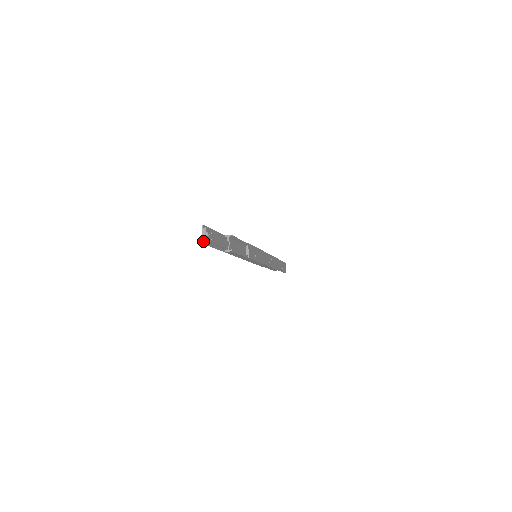
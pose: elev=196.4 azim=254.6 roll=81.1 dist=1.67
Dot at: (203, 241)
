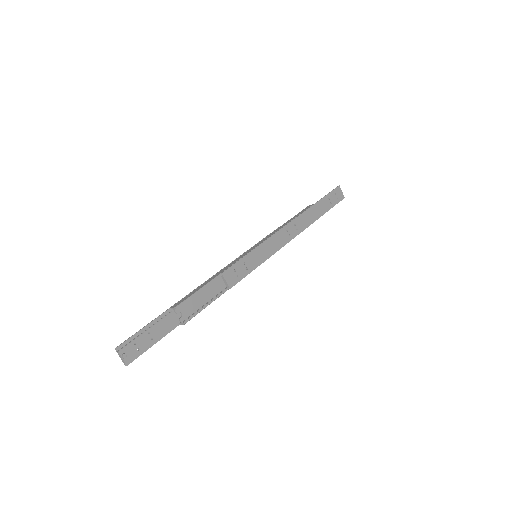
Dot at: (125, 364)
